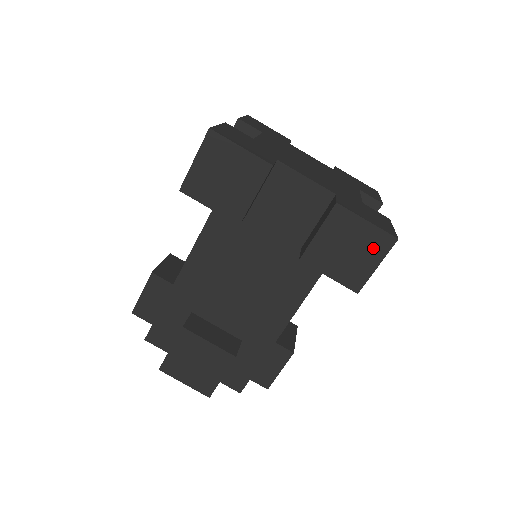
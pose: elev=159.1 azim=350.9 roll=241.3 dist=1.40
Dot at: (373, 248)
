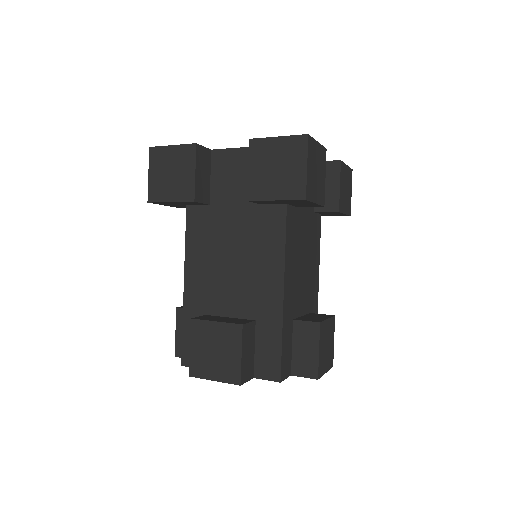
Dot at: (294, 154)
